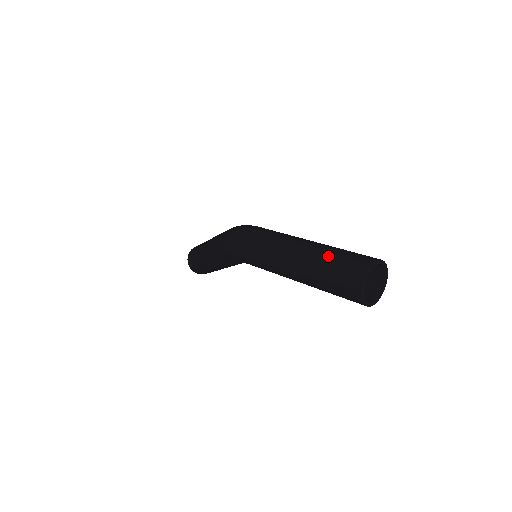
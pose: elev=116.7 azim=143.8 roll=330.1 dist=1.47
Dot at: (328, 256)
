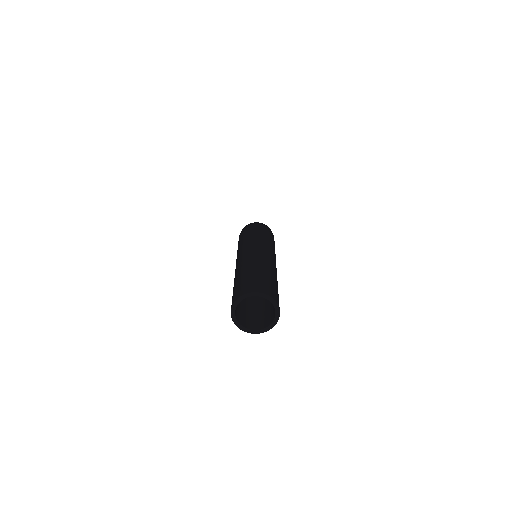
Dot at: (256, 269)
